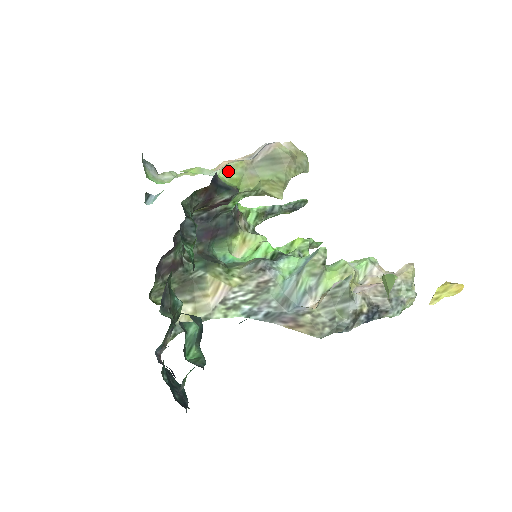
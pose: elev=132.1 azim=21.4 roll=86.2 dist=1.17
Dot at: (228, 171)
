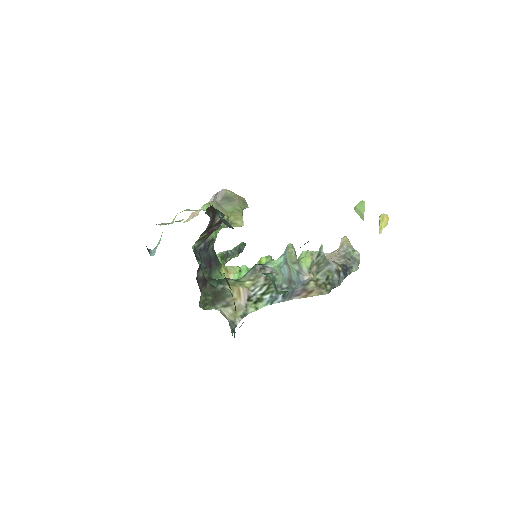
Dot at: occluded
